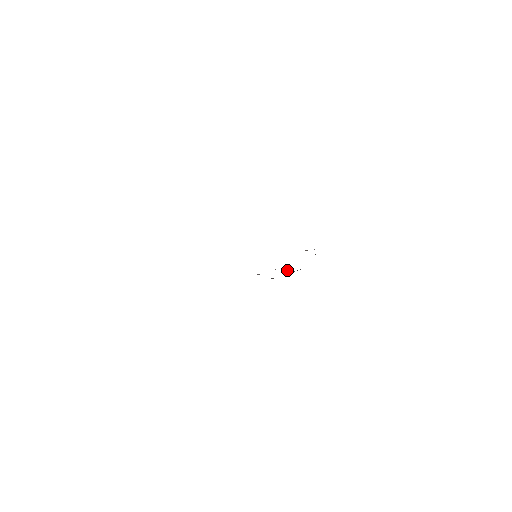
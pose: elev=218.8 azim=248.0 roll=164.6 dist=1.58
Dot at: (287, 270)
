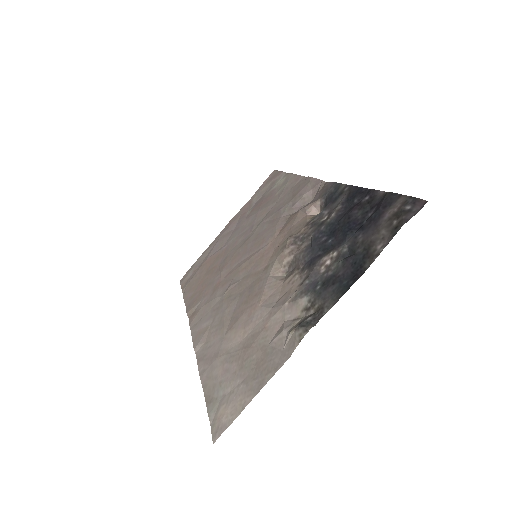
Dot at: (313, 205)
